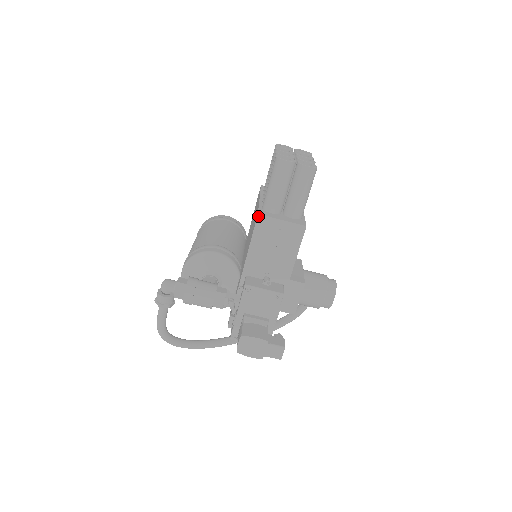
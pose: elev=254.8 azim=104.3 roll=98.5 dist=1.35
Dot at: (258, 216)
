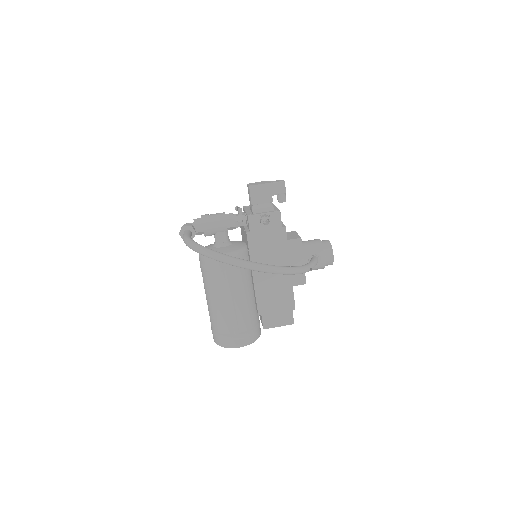
Dot at: occluded
